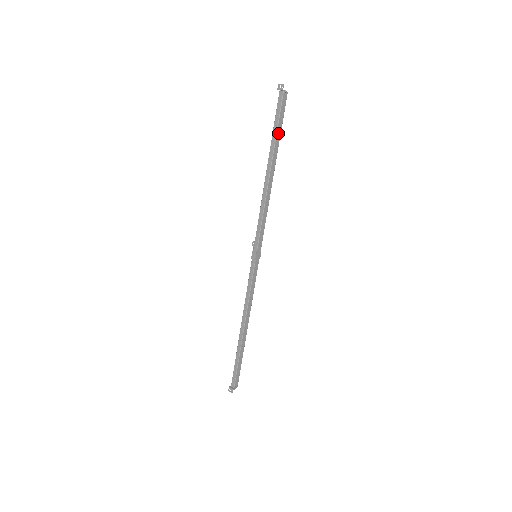
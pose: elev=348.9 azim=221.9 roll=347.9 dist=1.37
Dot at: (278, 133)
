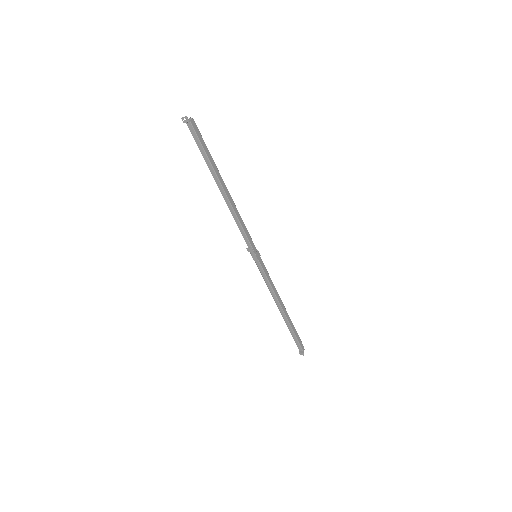
Dot at: (209, 156)
